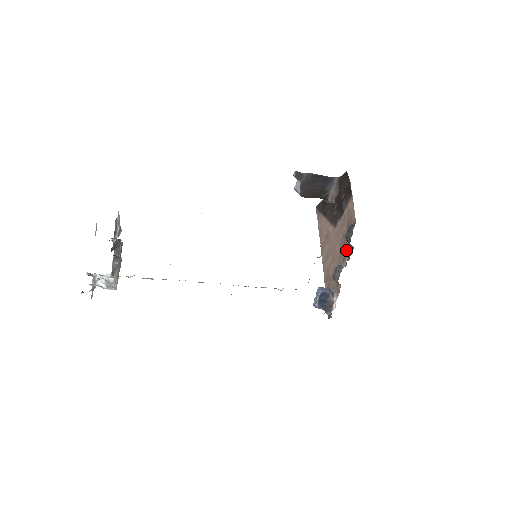
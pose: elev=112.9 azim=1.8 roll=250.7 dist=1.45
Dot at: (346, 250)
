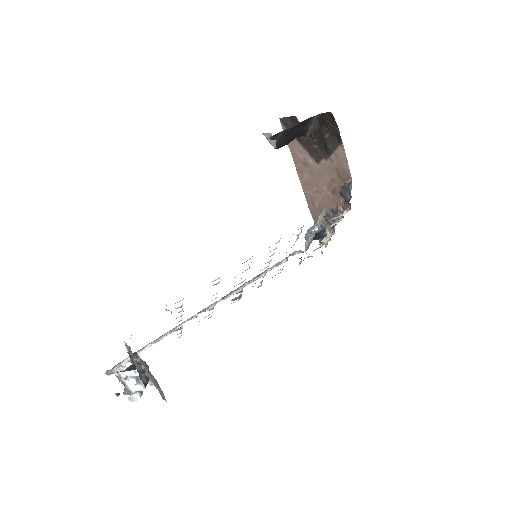
Dot at: (339, 198)
